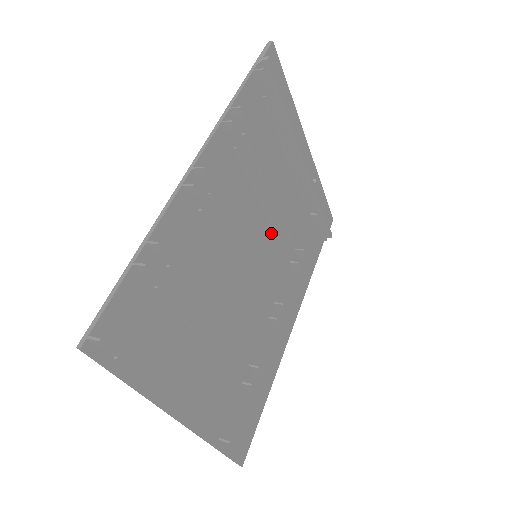
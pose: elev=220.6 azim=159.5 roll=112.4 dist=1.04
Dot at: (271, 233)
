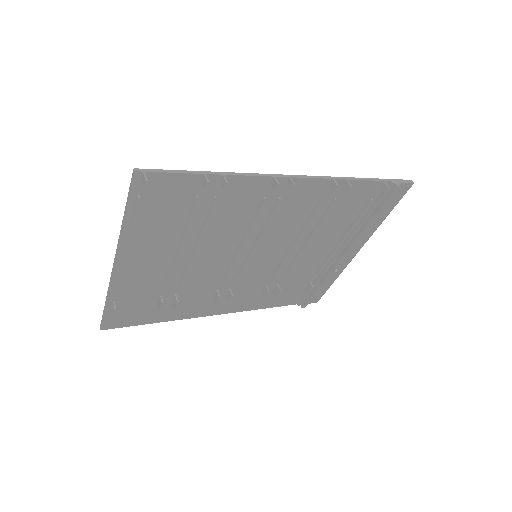
Dot at: (279, 258)
